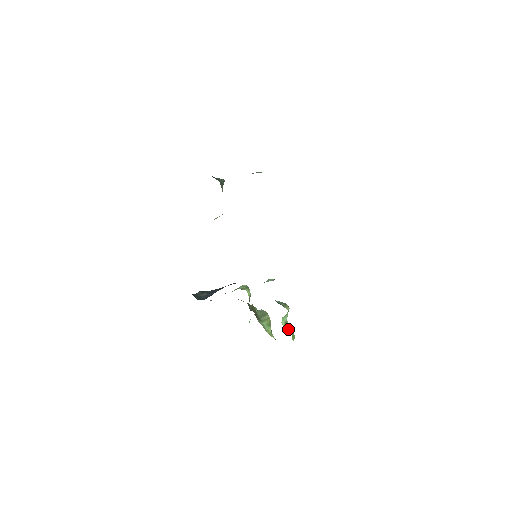
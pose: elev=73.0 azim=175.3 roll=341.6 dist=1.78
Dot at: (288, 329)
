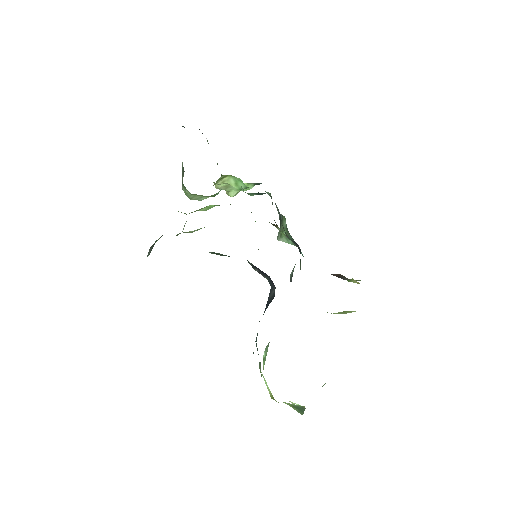
Dot at: occluded
